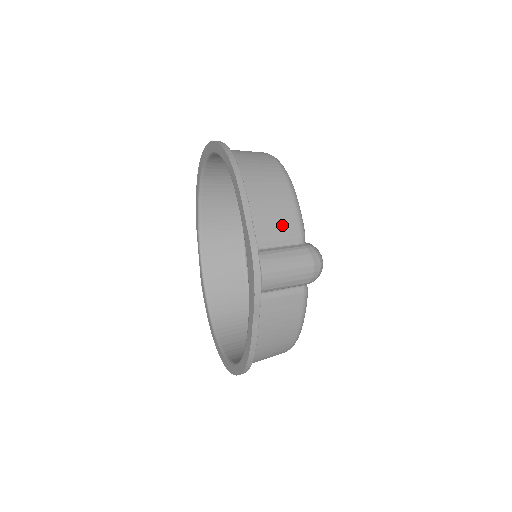
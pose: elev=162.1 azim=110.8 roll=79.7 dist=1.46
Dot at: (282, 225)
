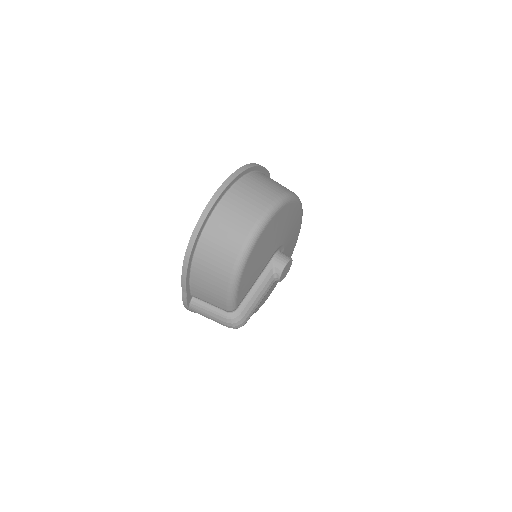
Dot at: (213, 300)
